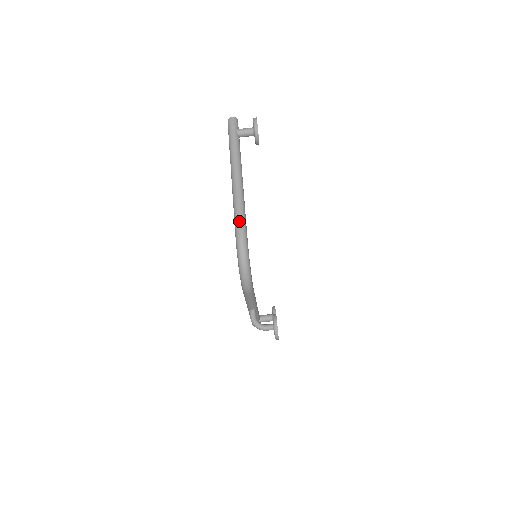
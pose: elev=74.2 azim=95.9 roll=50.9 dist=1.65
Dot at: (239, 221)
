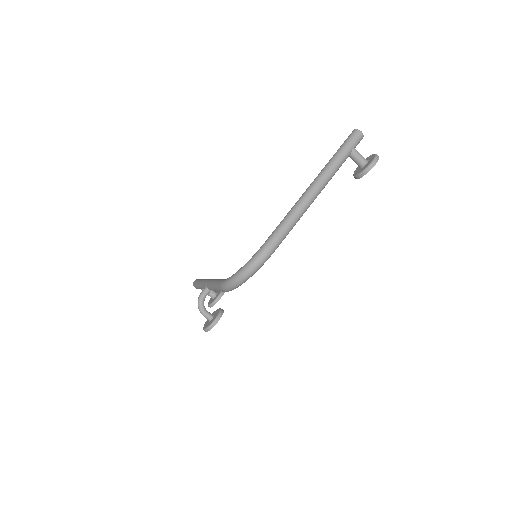
Dot at: (278, 237)
